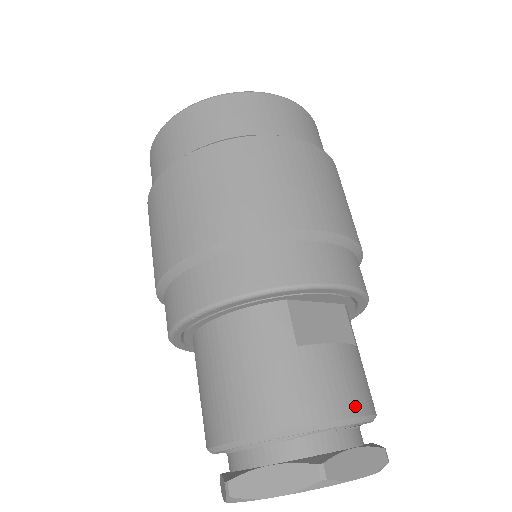
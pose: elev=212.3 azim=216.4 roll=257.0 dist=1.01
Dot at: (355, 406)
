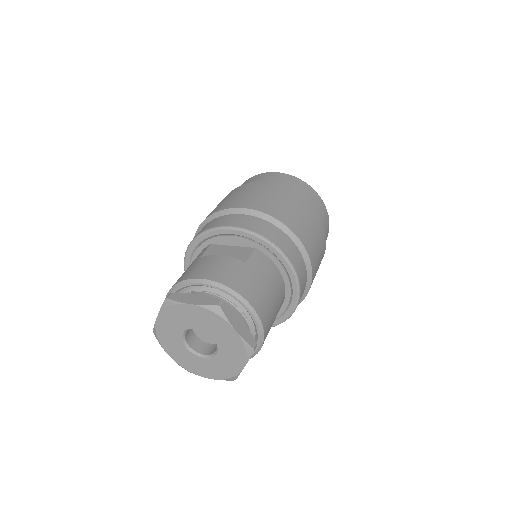
Dot at: (208, 276)
